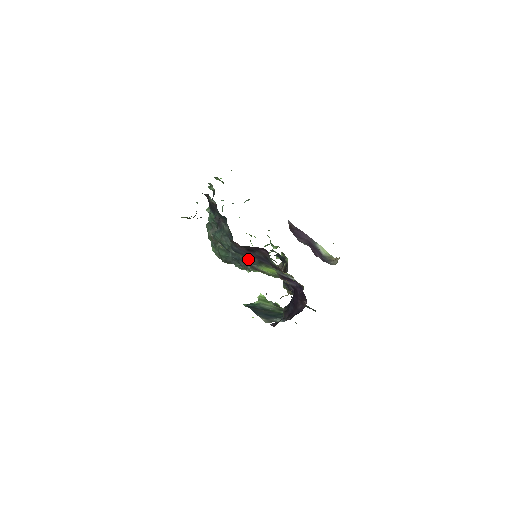
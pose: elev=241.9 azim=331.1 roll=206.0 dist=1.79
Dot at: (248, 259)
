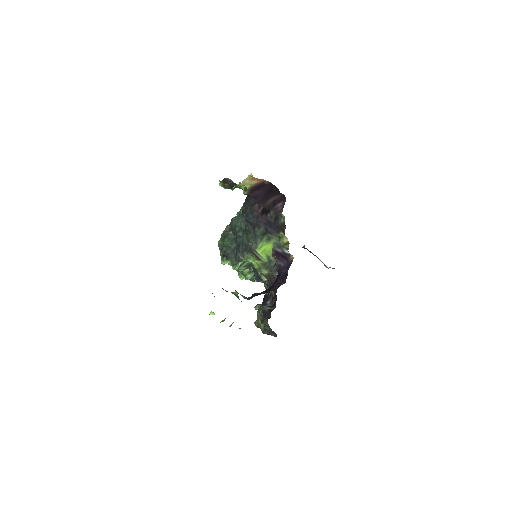
Dot at: (255, 228)
